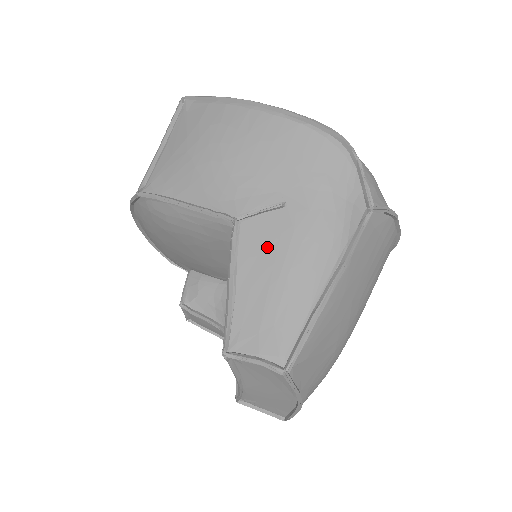
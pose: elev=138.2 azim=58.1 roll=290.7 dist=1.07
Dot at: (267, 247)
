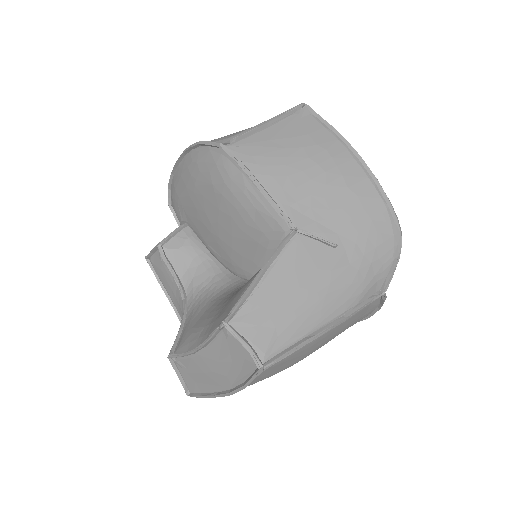
Dot at: (306, 267)
